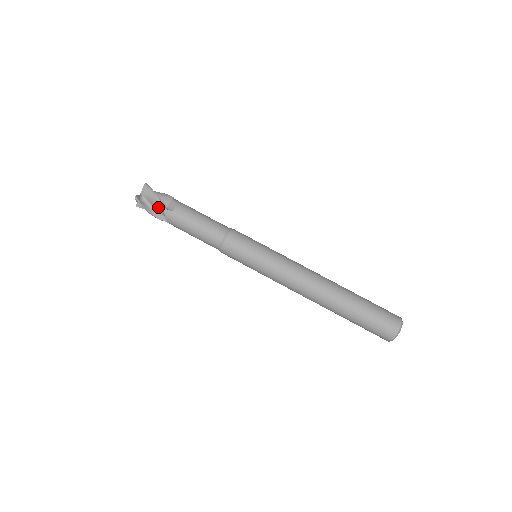
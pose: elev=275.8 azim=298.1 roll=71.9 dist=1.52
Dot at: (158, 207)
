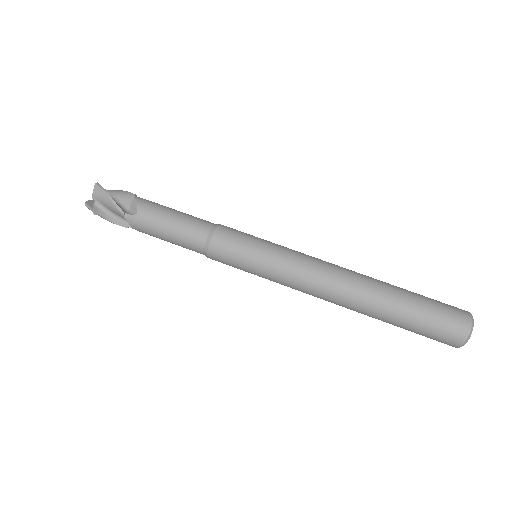
Dot at: (116, 212)
